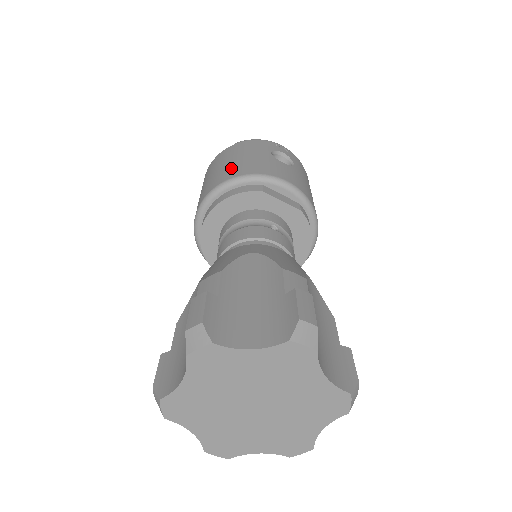
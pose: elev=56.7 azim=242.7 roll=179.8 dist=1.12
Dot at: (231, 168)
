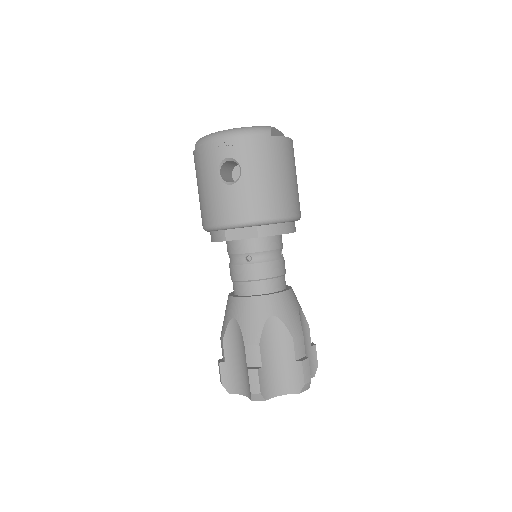
Dot at: (202, 207)
